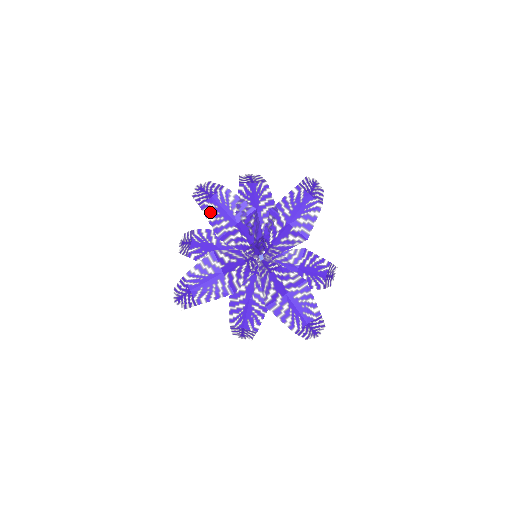
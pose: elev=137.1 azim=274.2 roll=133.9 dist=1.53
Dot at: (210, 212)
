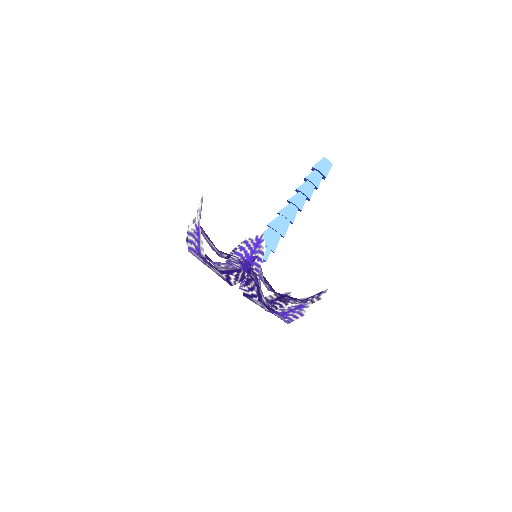
Dot at: (197, 256)
